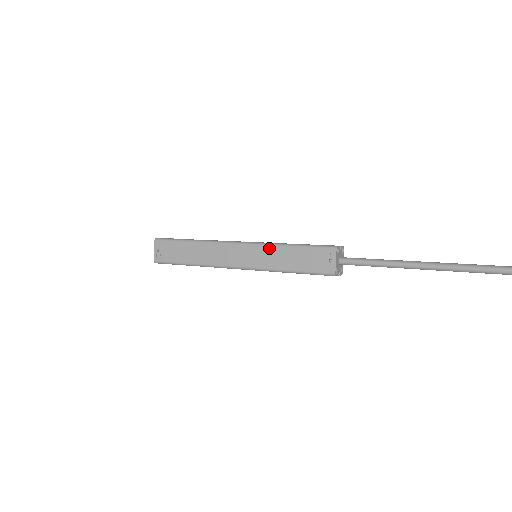
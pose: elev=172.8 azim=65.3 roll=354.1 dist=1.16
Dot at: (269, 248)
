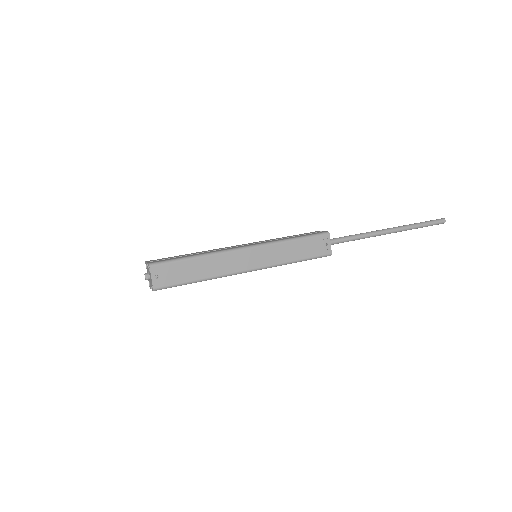
Dot at: (277, 246)
